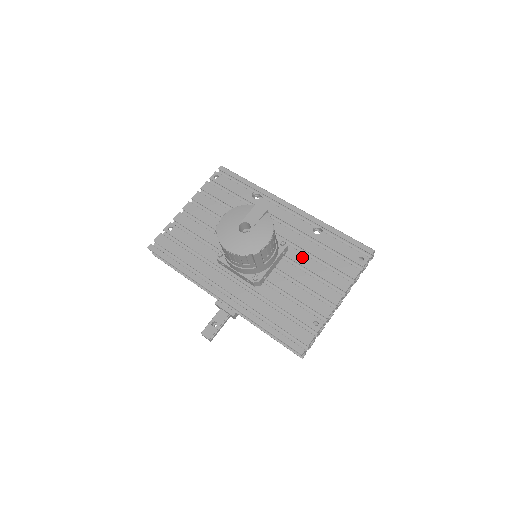
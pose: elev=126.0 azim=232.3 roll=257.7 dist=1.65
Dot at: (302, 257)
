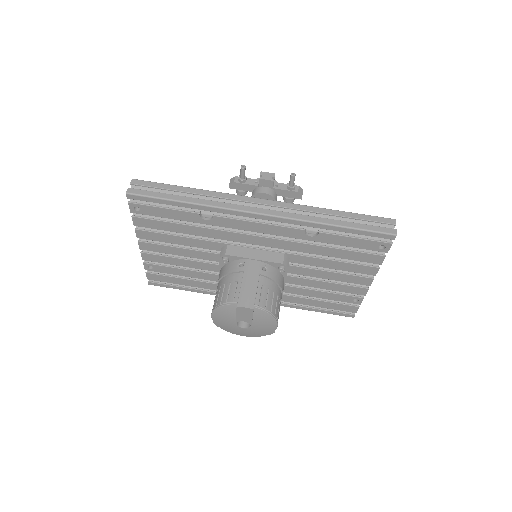
Dot at: (310, 260)
